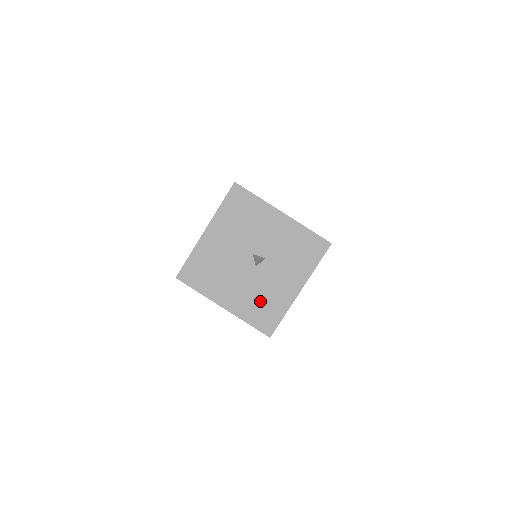
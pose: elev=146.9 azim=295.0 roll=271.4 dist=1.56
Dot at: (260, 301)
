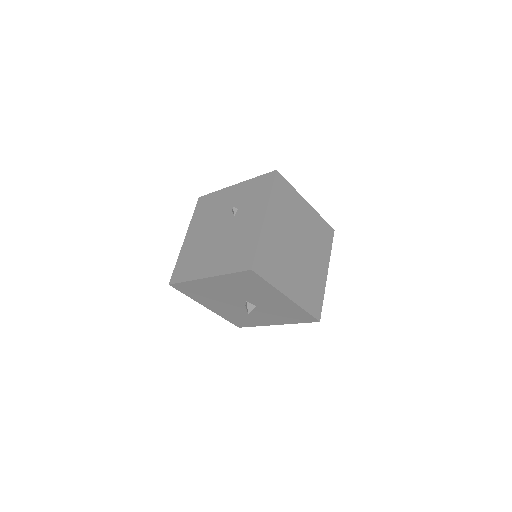
Dot at: (240, 316)
